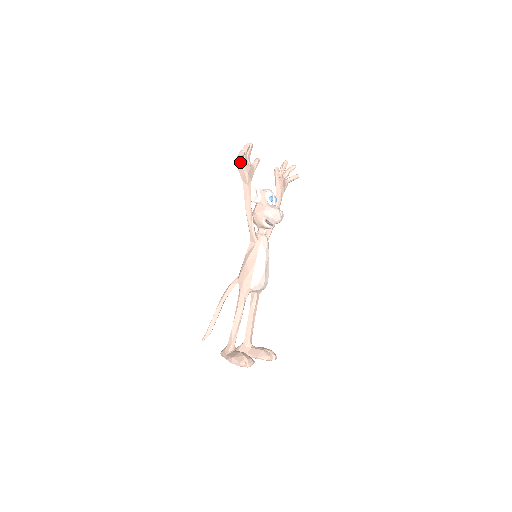
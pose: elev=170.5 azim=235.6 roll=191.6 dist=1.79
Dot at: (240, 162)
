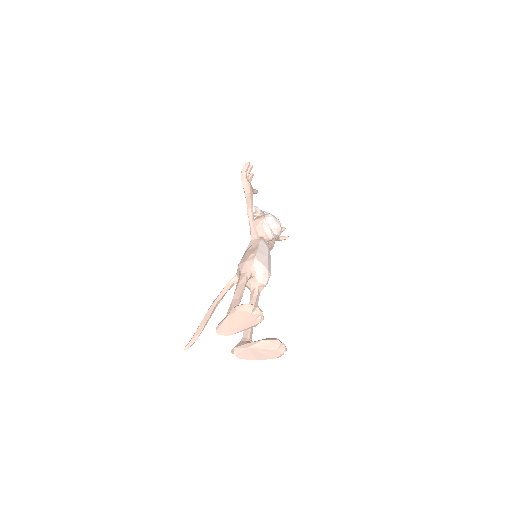
Dot at: (244, 174)
